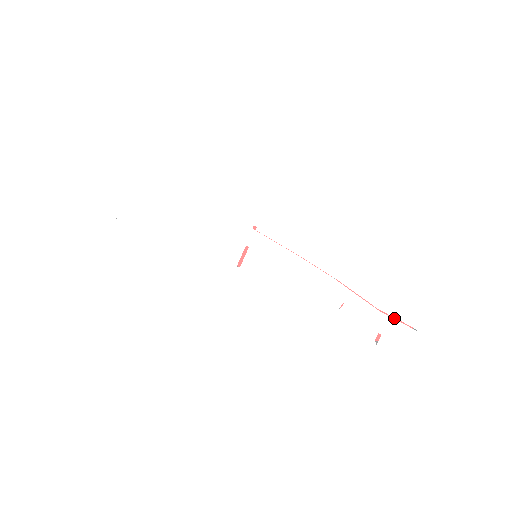
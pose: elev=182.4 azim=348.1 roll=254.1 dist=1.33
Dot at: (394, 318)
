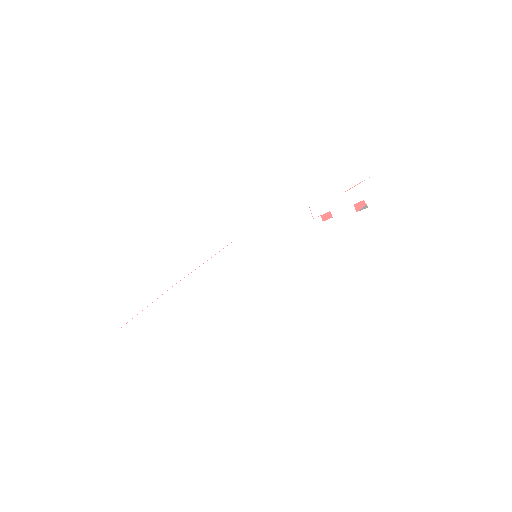
Dot at: occluded
